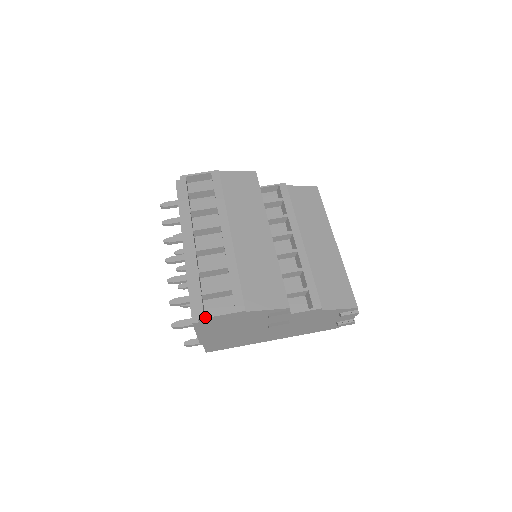
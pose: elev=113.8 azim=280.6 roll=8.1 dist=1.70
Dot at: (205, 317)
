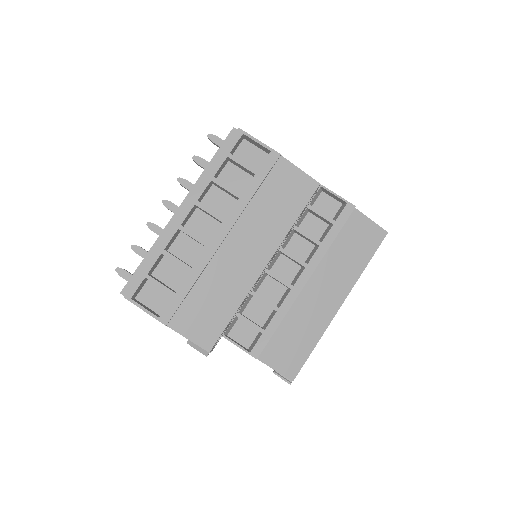
Dot at: (130, 300)
